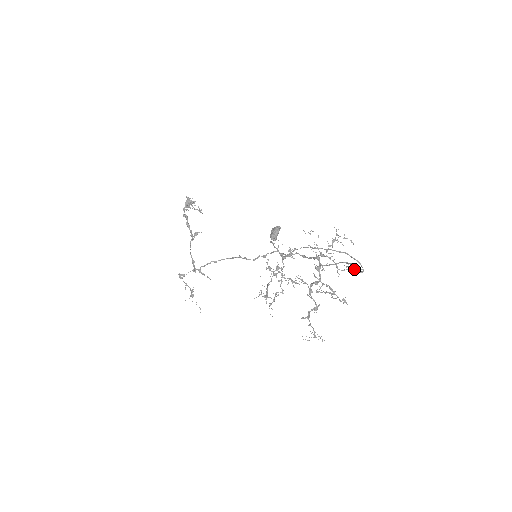
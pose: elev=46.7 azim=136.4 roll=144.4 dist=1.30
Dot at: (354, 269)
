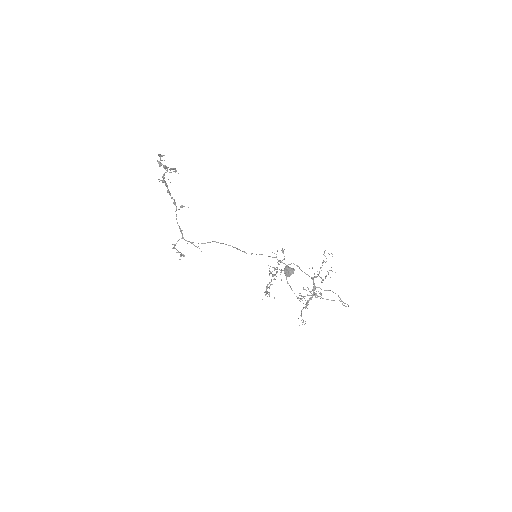
Dot at: (342, 304)
